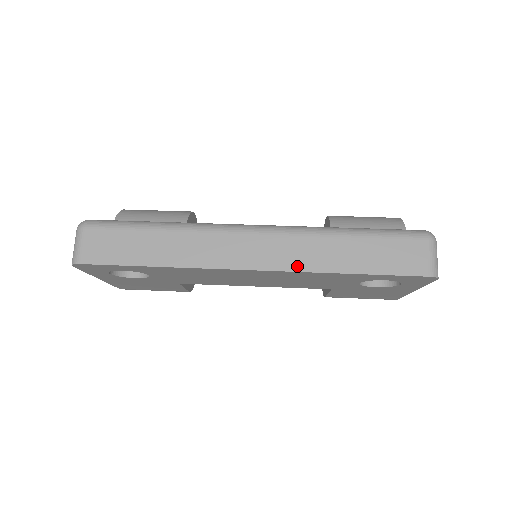
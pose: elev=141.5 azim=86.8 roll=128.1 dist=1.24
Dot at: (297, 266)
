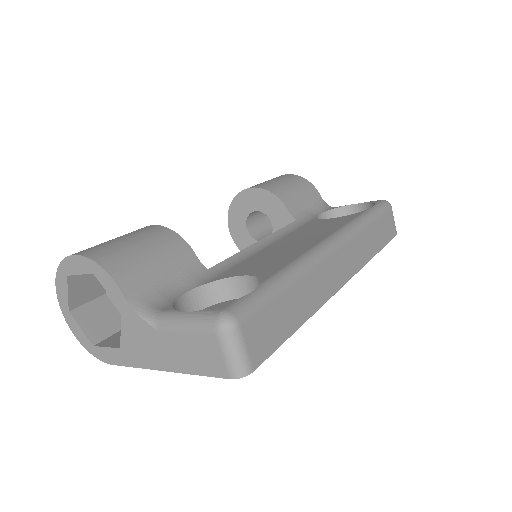
Dot at: (361, 264)
